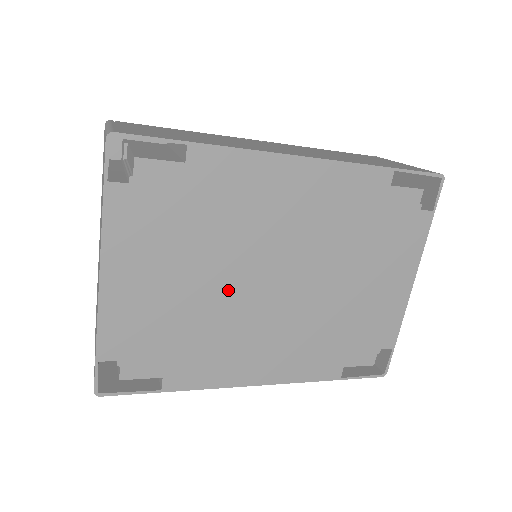
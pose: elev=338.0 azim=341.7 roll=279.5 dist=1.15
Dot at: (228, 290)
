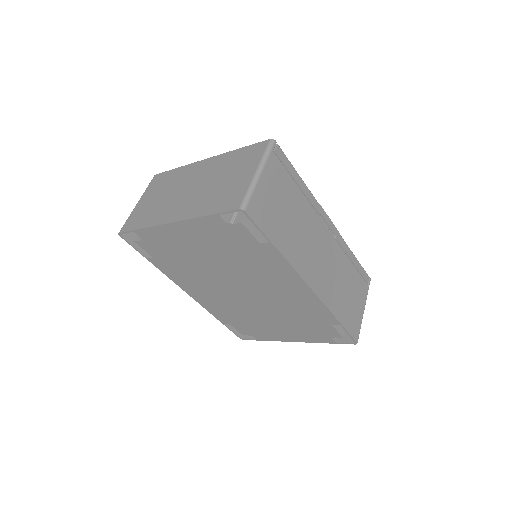
Dot at: (218, 273)
